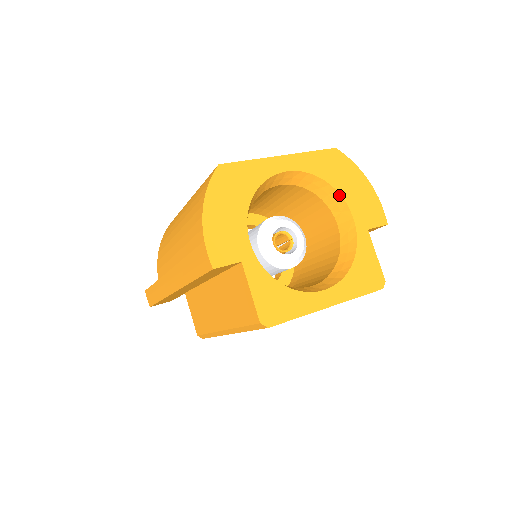
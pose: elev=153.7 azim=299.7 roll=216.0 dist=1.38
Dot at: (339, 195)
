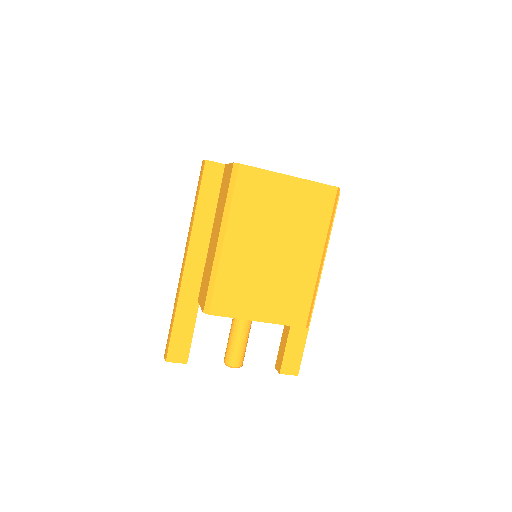
Dot at: occluded
